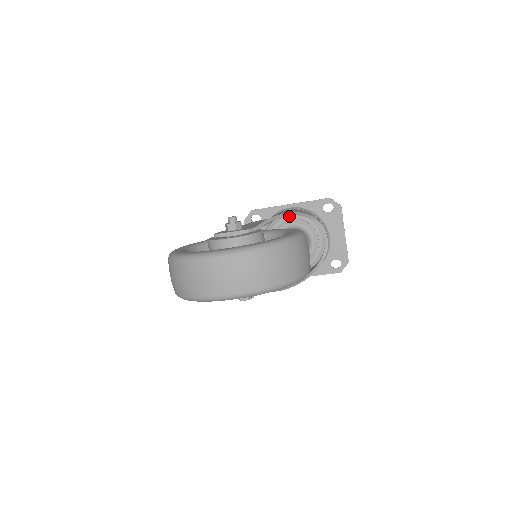
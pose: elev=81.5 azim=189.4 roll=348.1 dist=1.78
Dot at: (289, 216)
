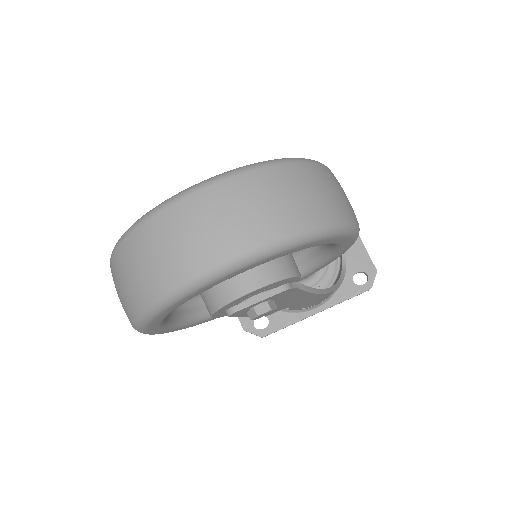
Dot at: occluded
